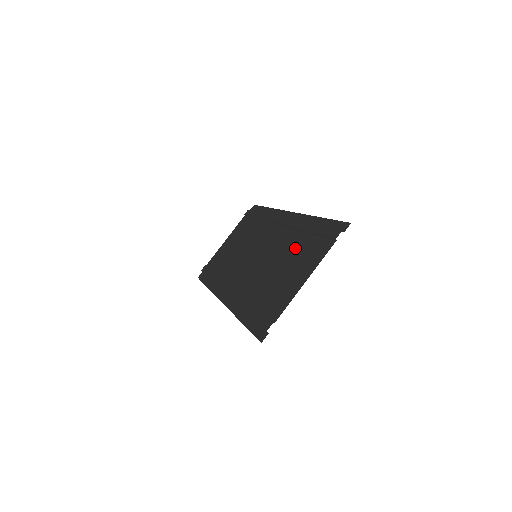
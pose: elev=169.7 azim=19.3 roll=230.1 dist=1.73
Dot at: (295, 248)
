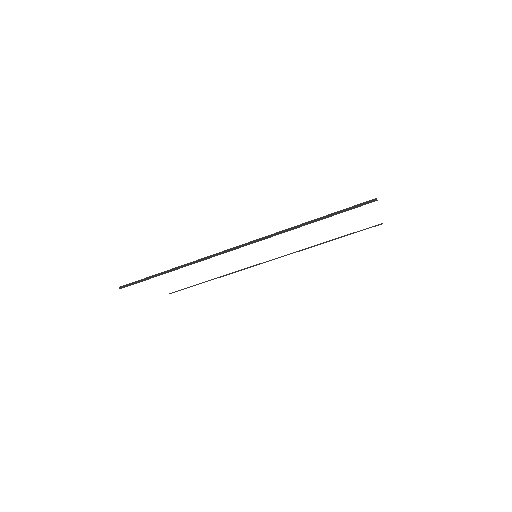
Dot at: occluded
